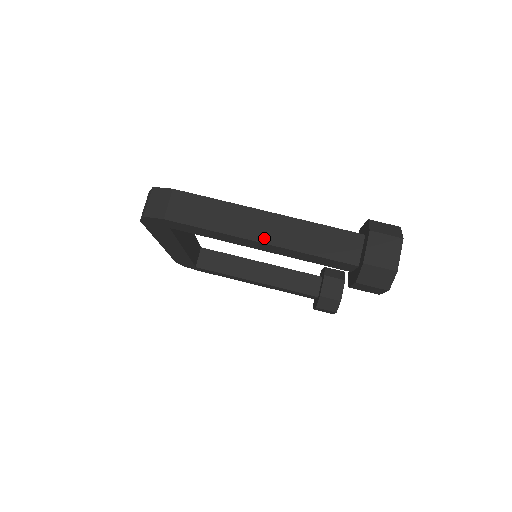
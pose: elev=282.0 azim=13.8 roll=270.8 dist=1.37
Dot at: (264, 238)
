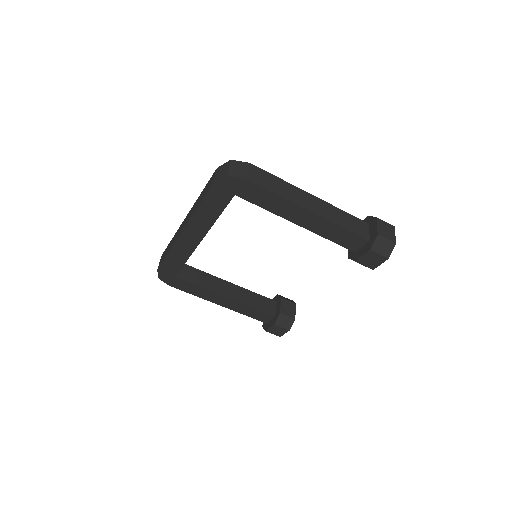
Dot at: (313, 209)
